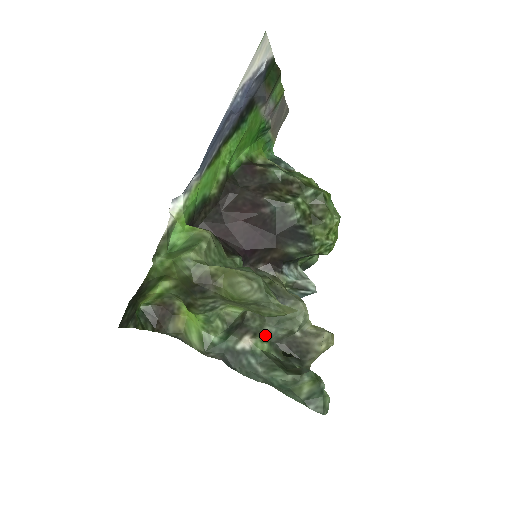
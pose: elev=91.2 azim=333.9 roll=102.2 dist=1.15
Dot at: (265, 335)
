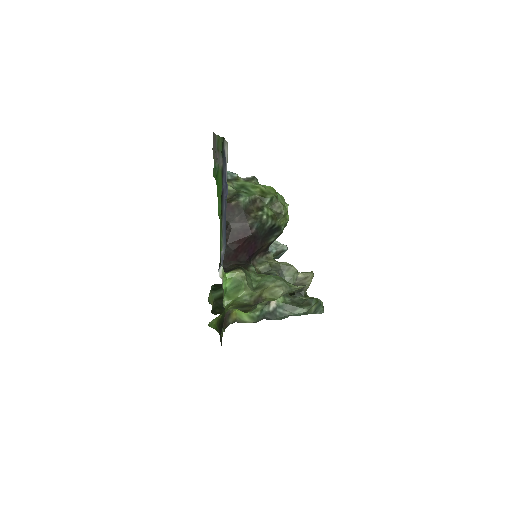
Dot at: occluded
